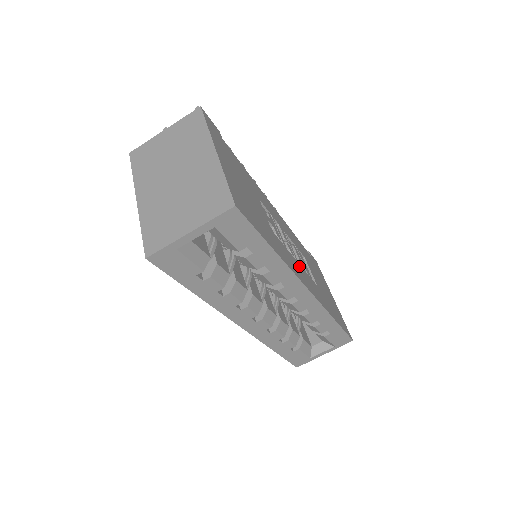
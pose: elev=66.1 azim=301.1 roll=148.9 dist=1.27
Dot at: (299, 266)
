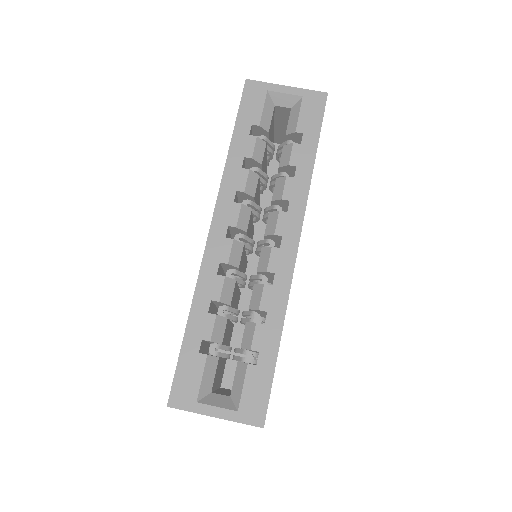
Dot at: occluded
